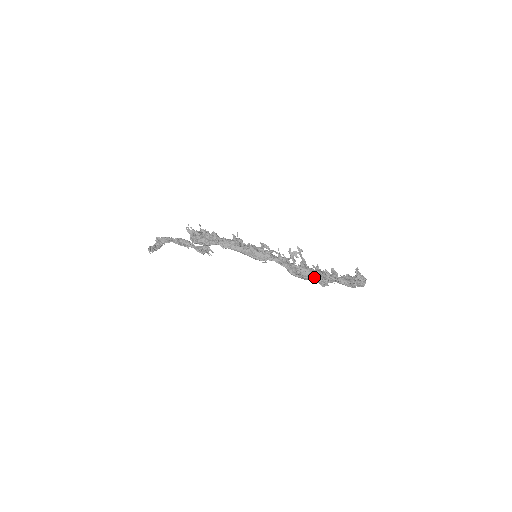
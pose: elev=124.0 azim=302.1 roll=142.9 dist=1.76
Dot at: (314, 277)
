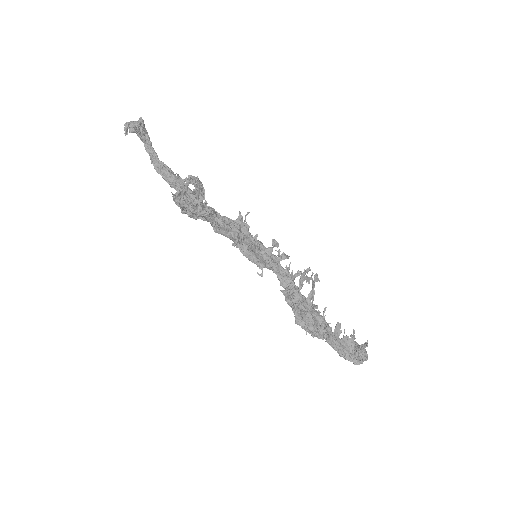
Dot at: (308, 329)
